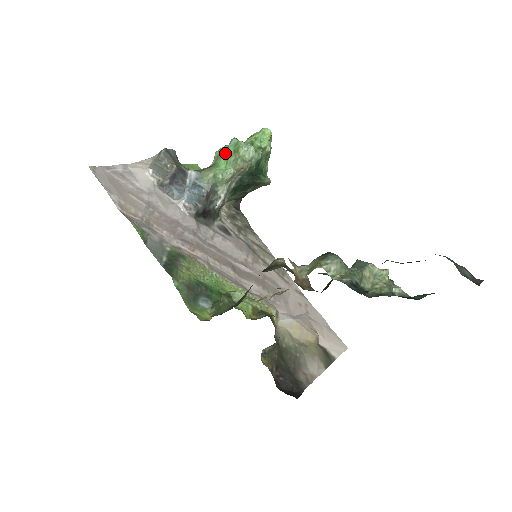
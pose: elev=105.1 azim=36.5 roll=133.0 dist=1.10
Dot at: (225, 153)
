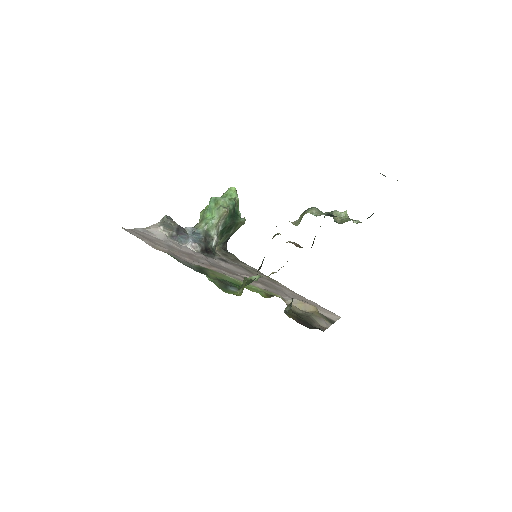
Dot at: (209, 208)
